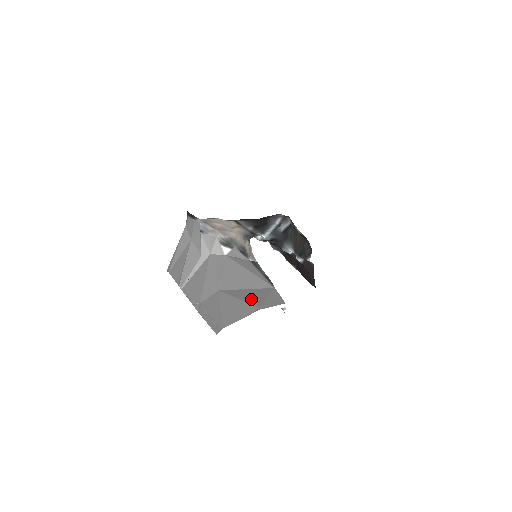
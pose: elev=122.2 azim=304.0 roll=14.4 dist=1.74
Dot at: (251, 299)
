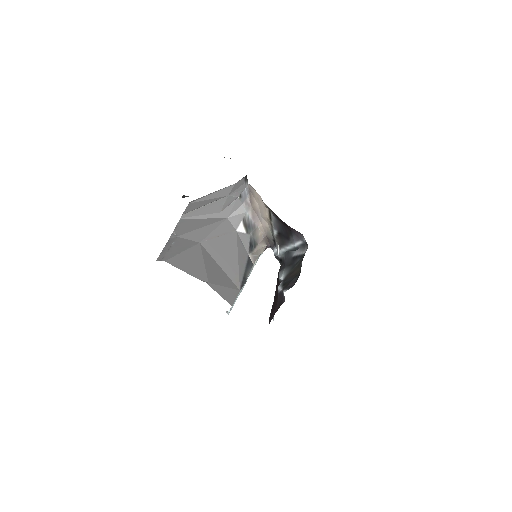
Dot at: (212, 273)
